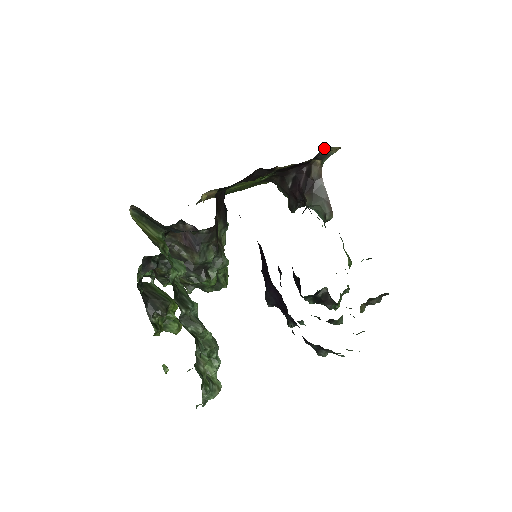
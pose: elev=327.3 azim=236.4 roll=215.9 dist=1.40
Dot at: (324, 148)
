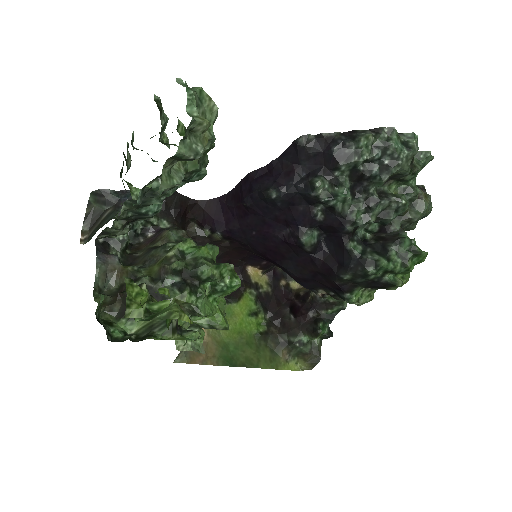
Dot at: occluded
